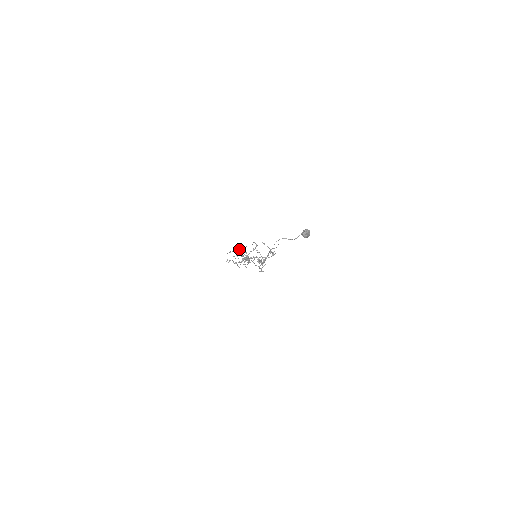
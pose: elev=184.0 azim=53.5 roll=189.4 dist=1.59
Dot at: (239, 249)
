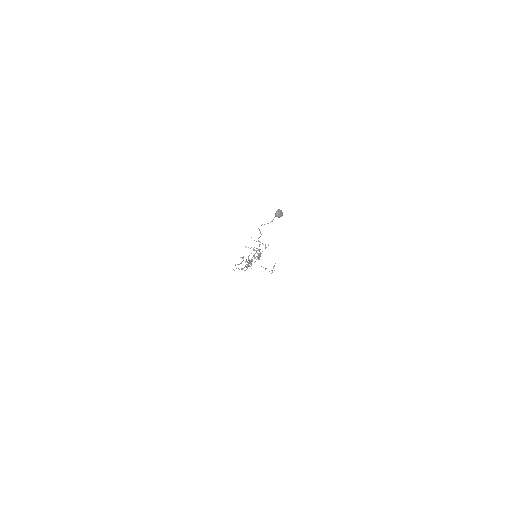
Dot at: (241, 257)
